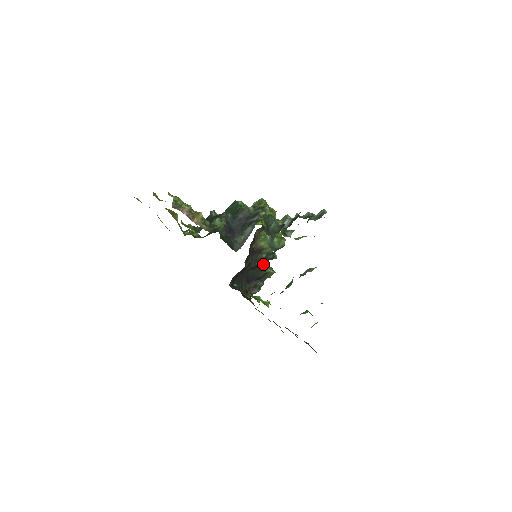
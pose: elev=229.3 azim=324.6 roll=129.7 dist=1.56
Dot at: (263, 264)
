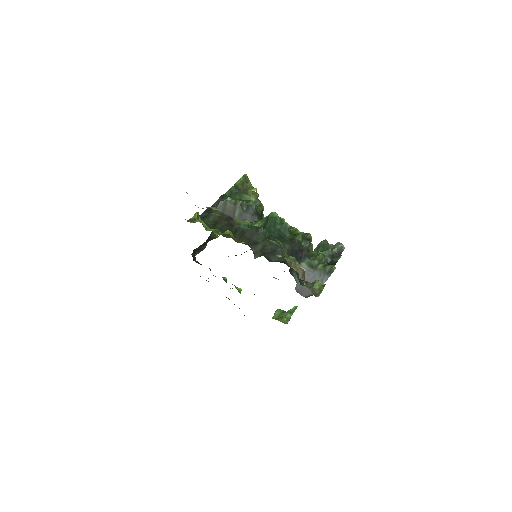
Dot at: occluded
